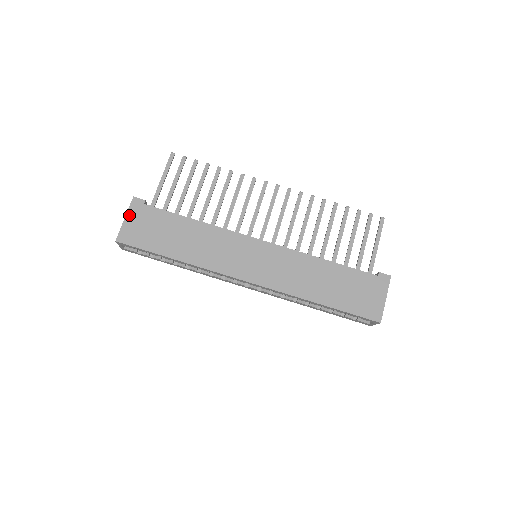
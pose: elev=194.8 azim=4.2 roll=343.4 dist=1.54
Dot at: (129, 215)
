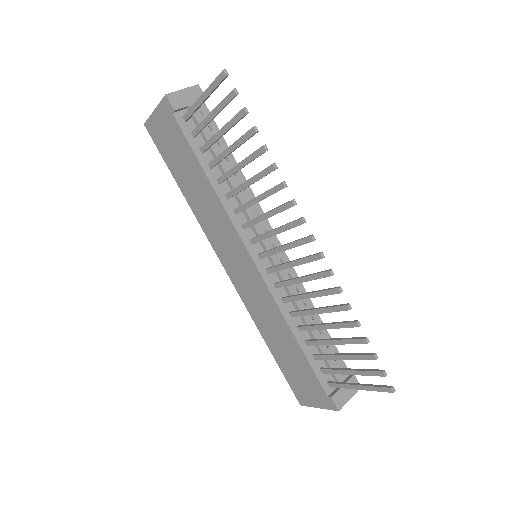
Dot at: (158, 111)
